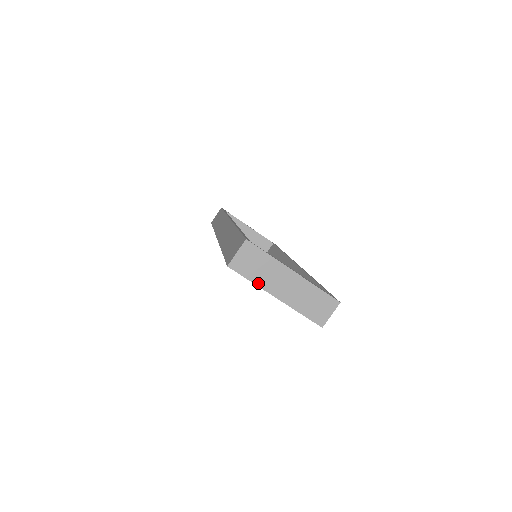
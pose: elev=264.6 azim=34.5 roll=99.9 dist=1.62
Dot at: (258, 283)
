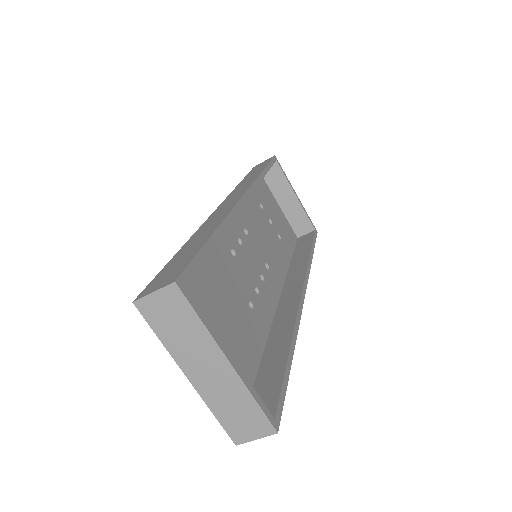
Dot at: (169, 346)
